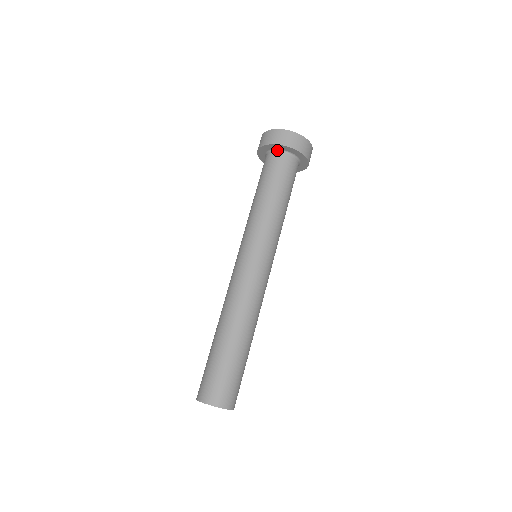
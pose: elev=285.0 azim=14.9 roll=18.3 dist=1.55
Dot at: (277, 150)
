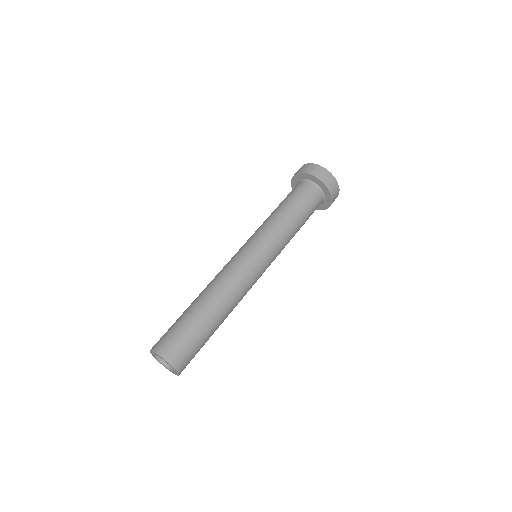
Dot at: (309, 180)
